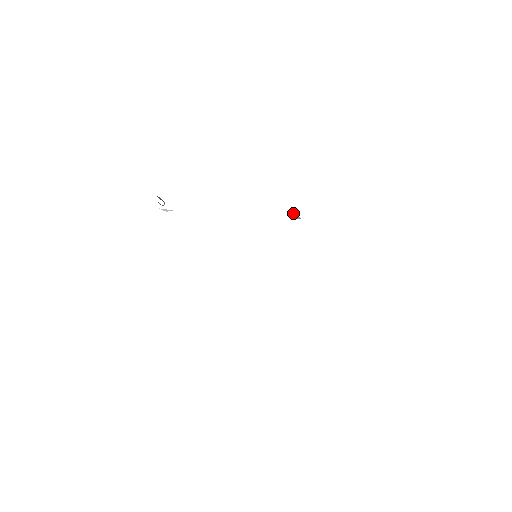
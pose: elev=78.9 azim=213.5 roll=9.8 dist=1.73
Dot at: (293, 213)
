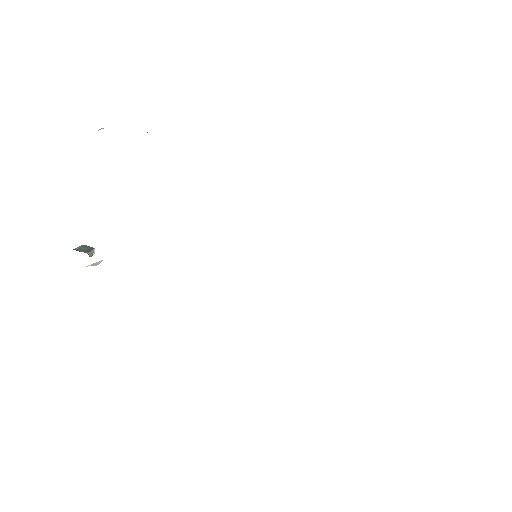
Dot at: occluded
